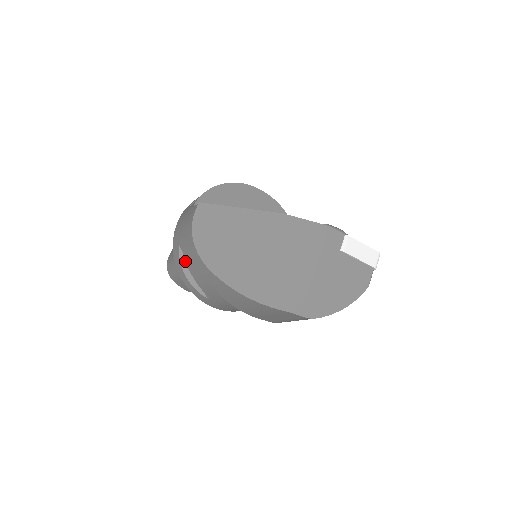
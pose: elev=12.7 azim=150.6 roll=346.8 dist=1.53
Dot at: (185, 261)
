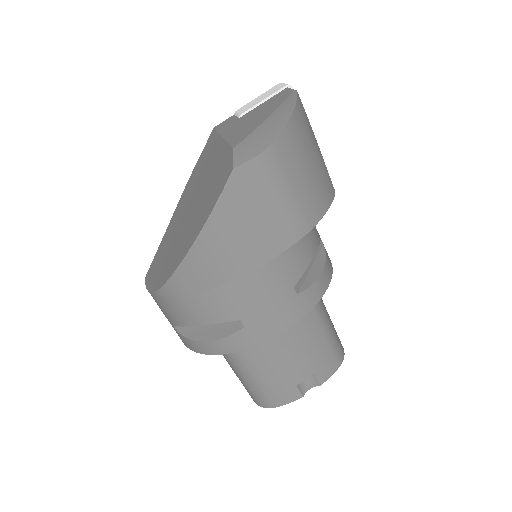
Dot at: occluded
